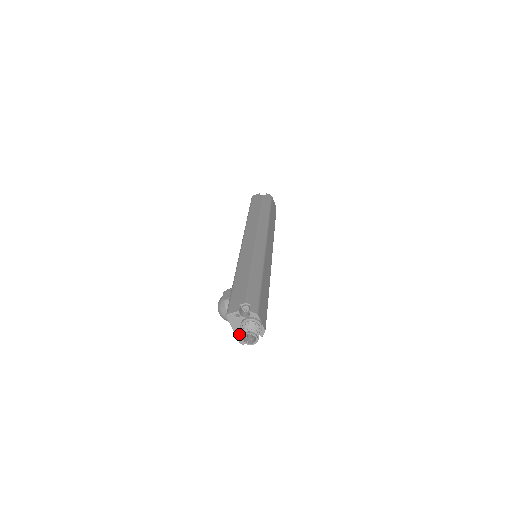
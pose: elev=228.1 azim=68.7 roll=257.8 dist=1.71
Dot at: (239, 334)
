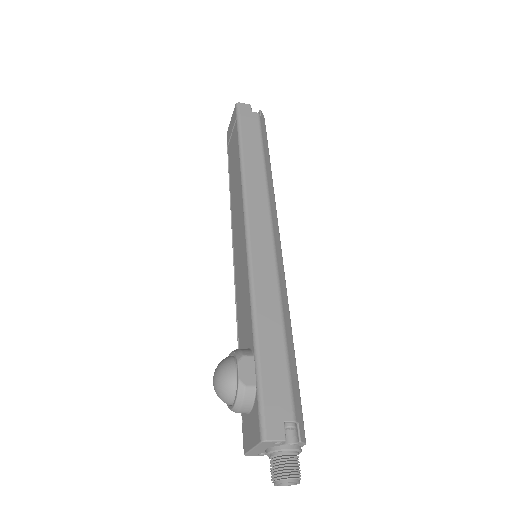
Dot at: (255, 451)
